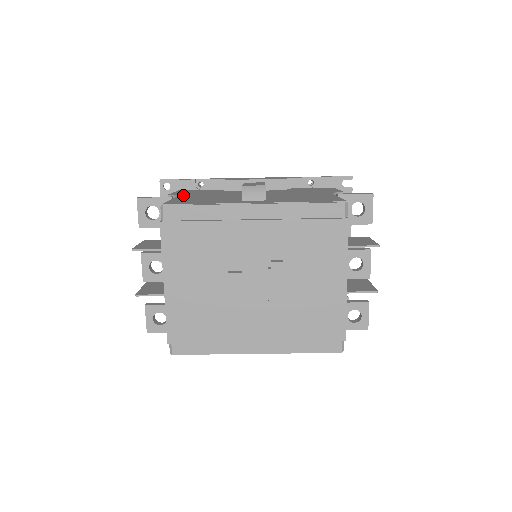
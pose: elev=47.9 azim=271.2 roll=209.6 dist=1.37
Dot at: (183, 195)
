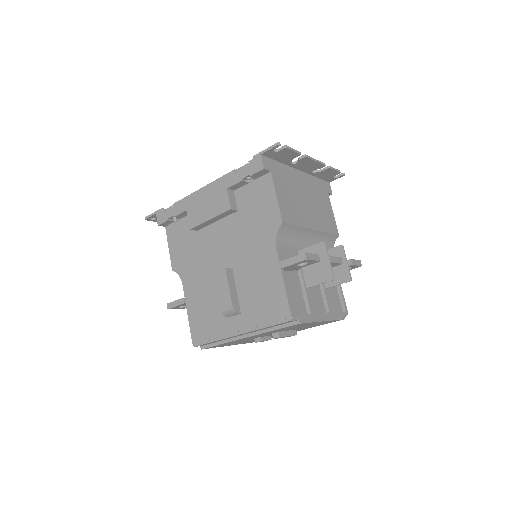
Dot at: (183, 276)
